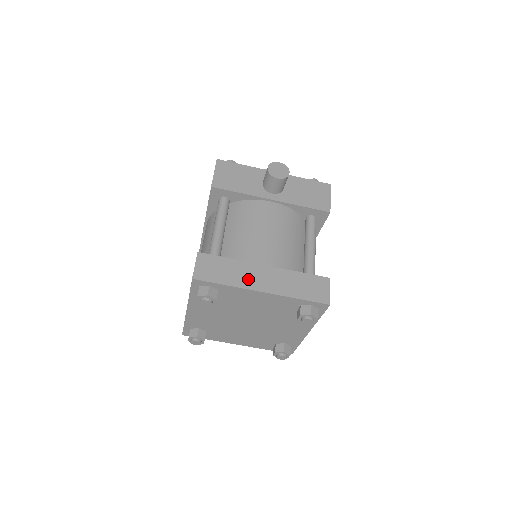
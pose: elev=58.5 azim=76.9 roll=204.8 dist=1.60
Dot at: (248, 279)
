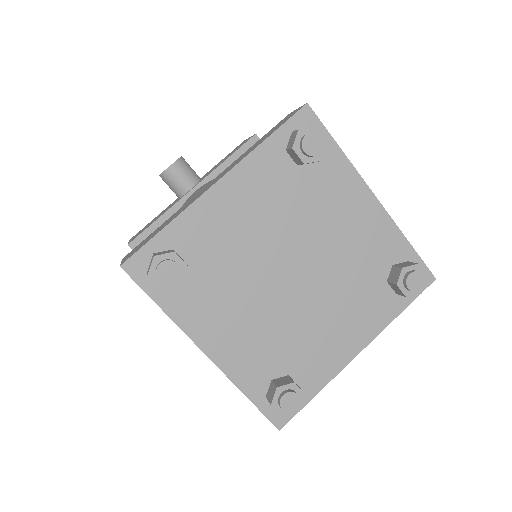
Dot at: (192, 201)
